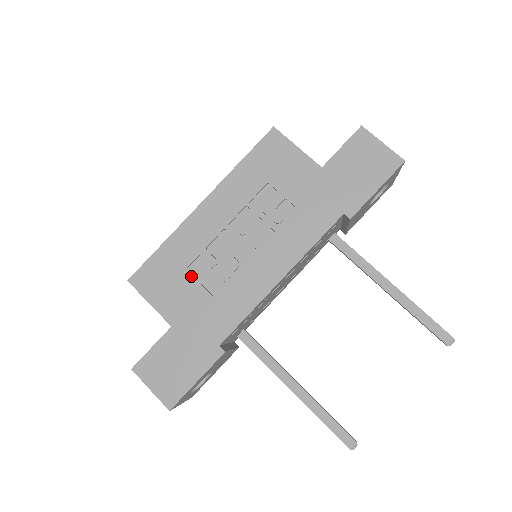
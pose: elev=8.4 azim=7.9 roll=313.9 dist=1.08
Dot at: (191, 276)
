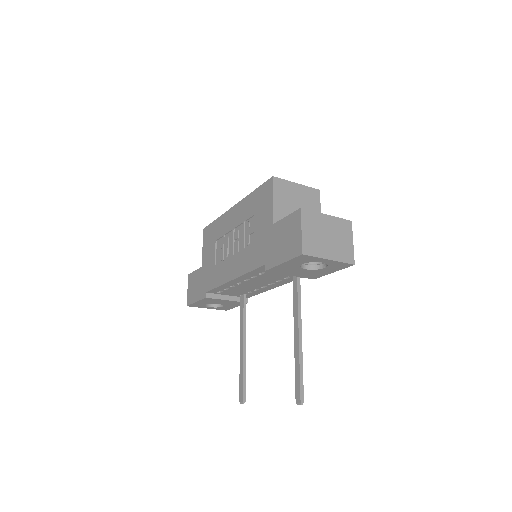
Dot at: (215, 246)
